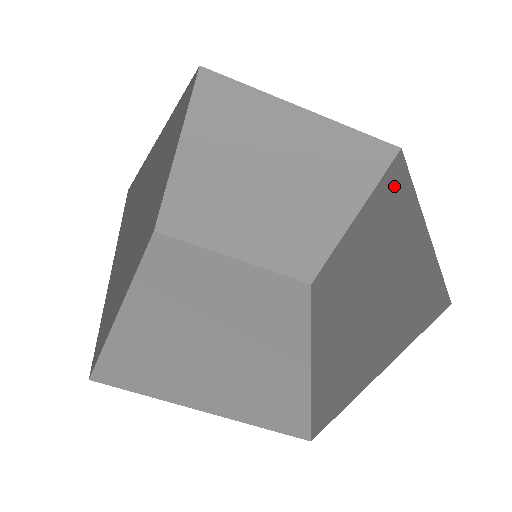
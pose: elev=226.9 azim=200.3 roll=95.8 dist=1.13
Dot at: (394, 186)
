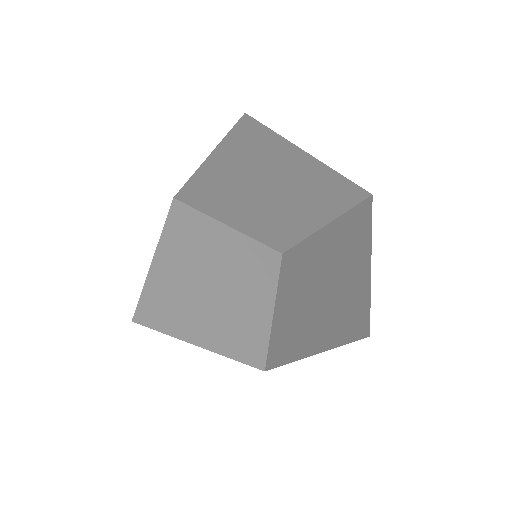
Dot at: (360, 223)
